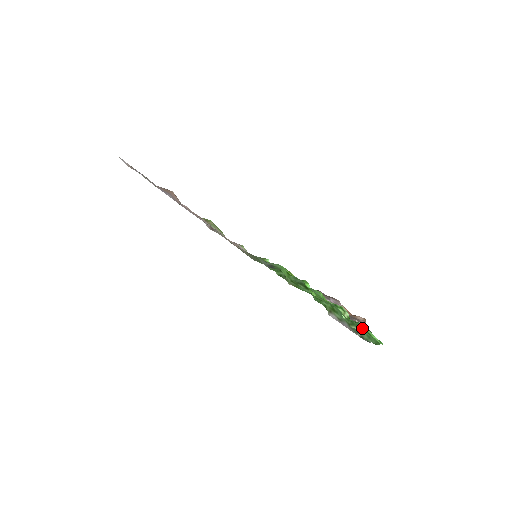
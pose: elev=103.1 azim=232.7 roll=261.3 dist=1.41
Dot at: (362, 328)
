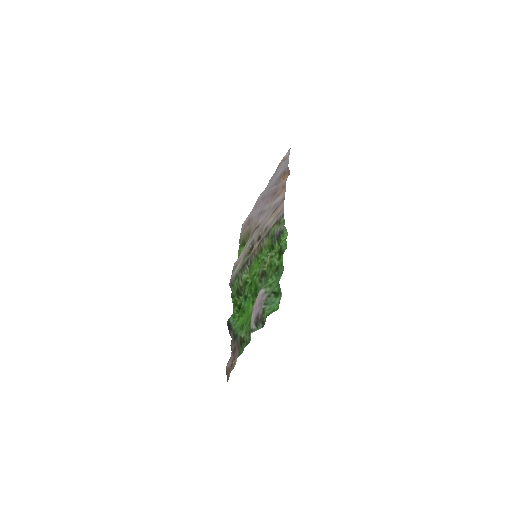
Dot at: (281, 292)
